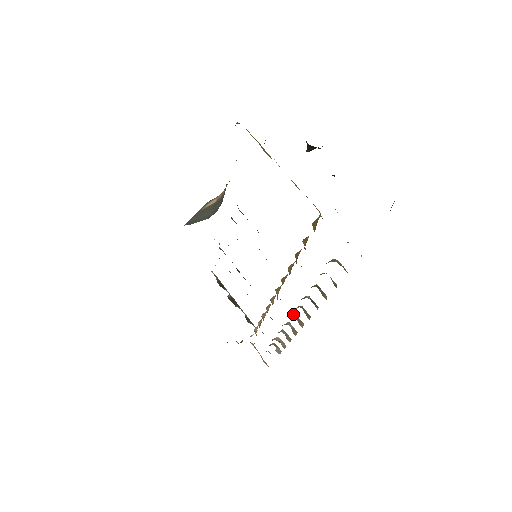
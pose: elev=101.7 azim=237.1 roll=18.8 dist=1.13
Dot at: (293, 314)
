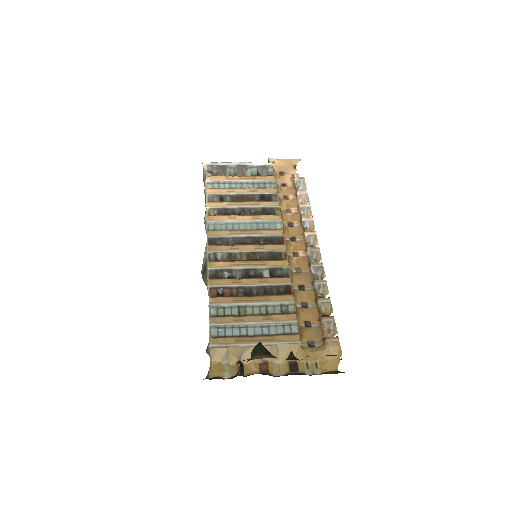
Dot at: (305, 237)
